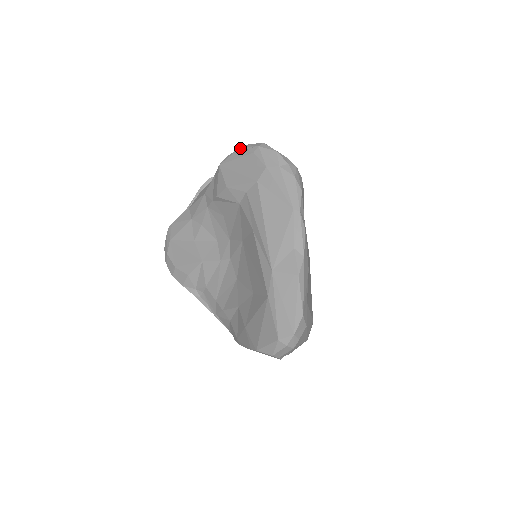
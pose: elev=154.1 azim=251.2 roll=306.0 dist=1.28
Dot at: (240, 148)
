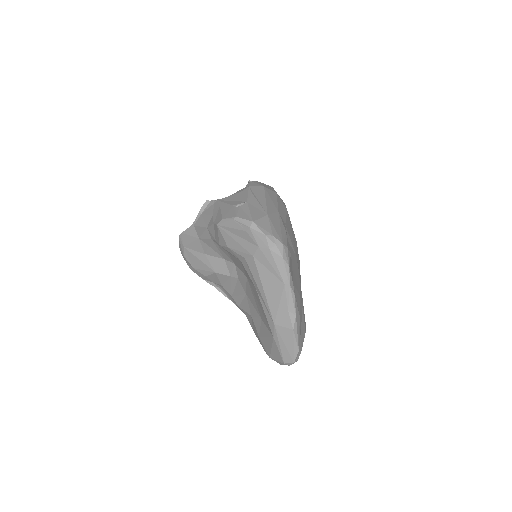
Dot at: (233, 220)
